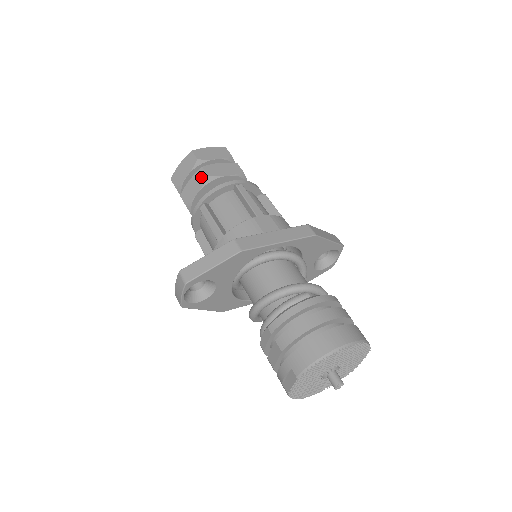
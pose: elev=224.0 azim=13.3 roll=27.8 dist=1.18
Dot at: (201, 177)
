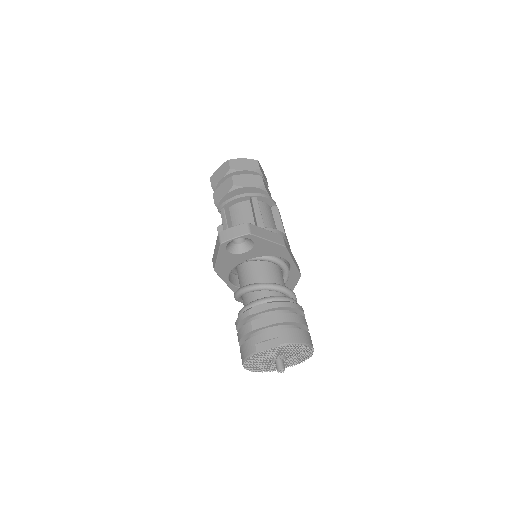
Dot at: (258, 181)
